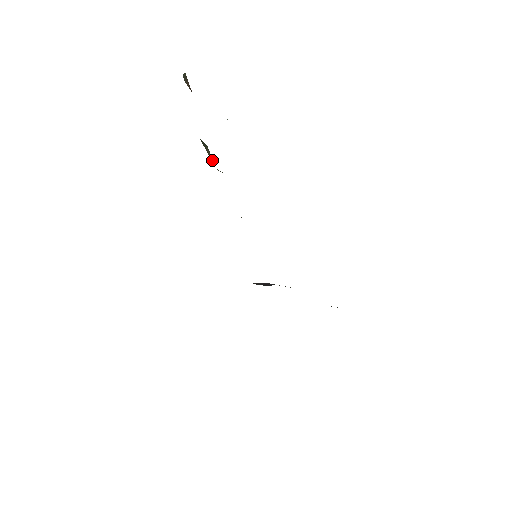
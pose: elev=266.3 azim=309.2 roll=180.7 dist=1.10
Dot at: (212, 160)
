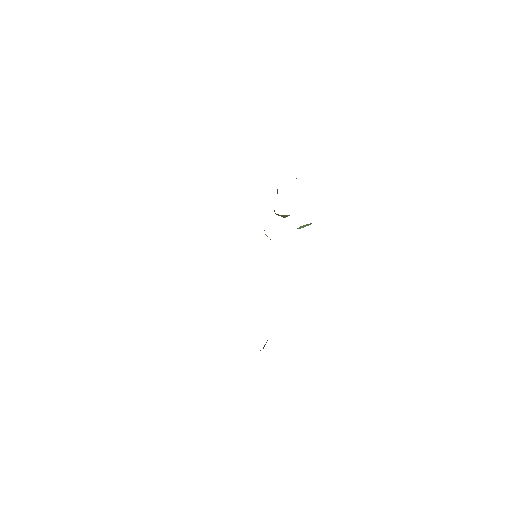
Dot at: occluded
